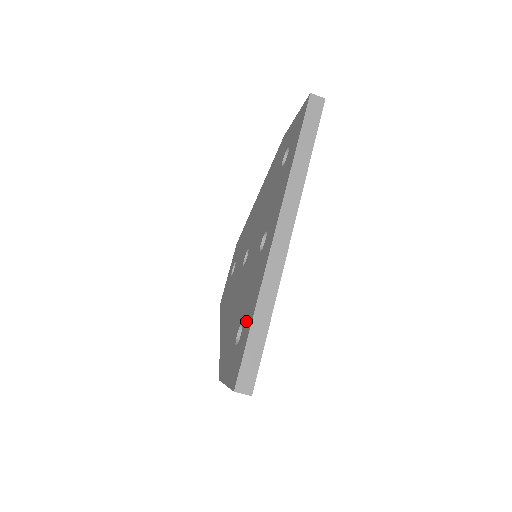
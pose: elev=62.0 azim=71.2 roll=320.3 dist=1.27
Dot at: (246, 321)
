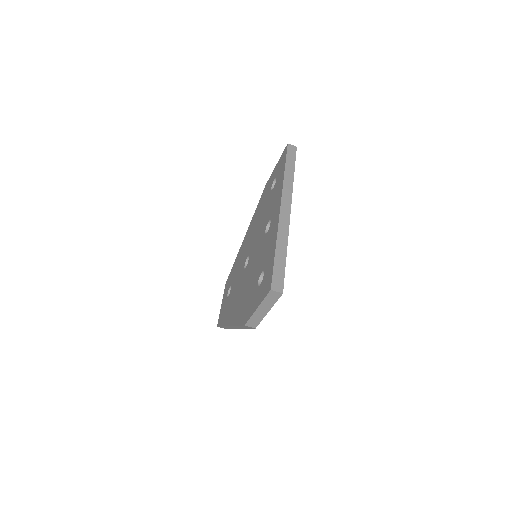
Dot at: (268, 262)
